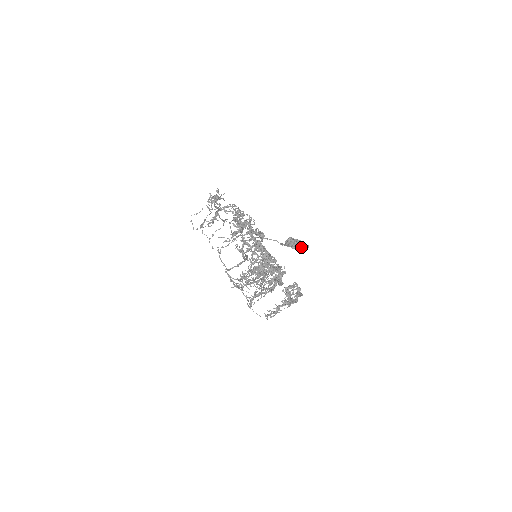
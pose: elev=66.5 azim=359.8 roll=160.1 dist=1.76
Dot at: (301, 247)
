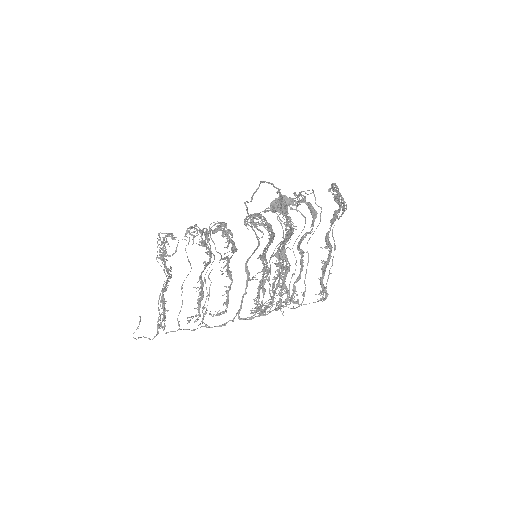
Dot at: (286, 204)
